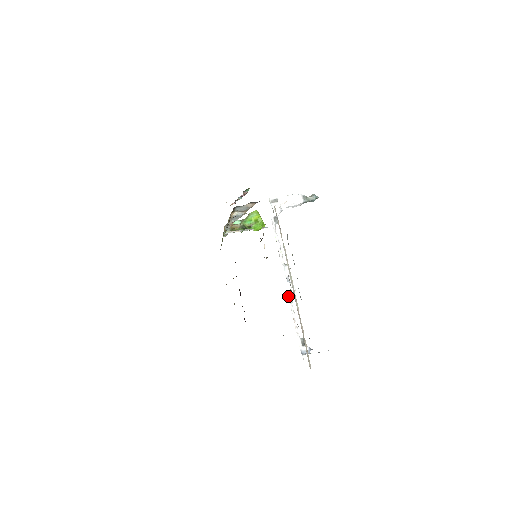
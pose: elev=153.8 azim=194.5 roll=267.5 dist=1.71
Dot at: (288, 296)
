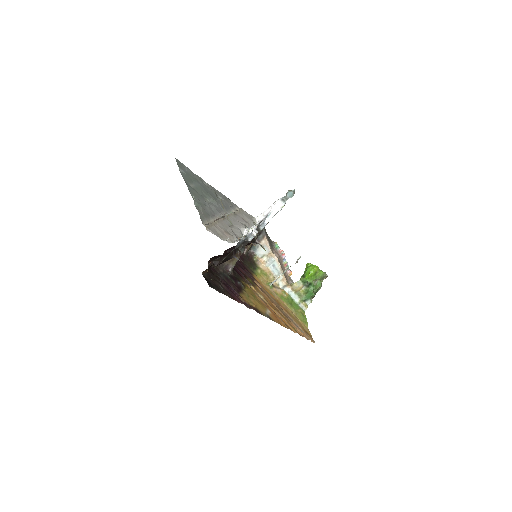
Dot at: occluded
